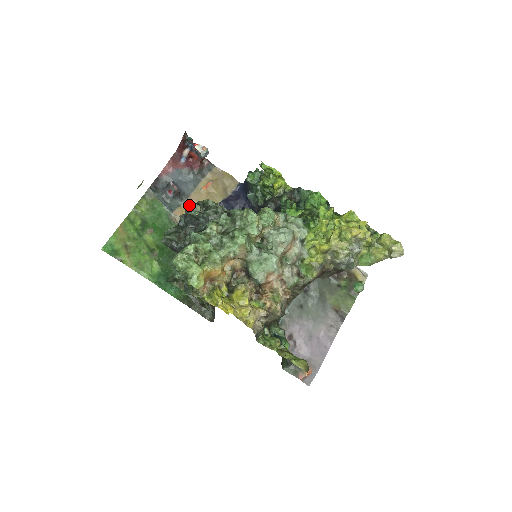
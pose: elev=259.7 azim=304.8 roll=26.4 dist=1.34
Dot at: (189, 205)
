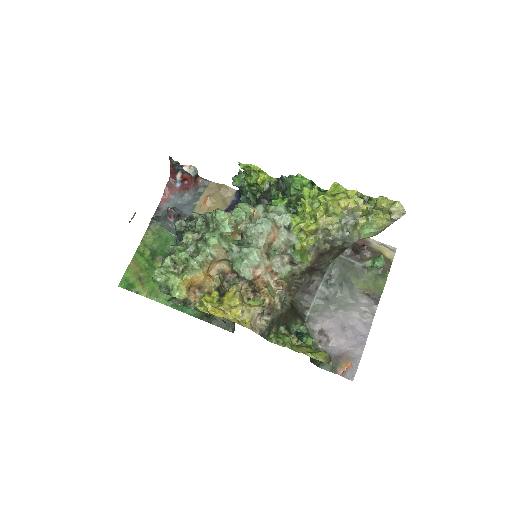
Dot at: (175, 223)
